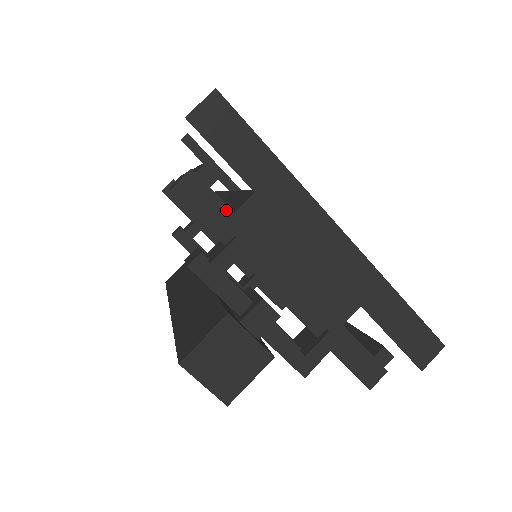
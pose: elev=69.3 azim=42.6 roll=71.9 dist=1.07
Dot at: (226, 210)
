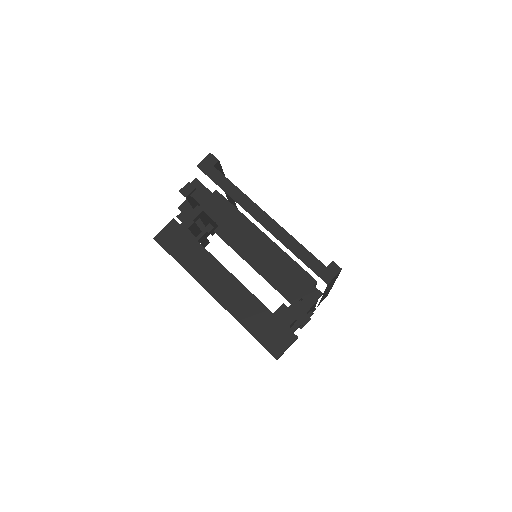
Dot at: occluded
